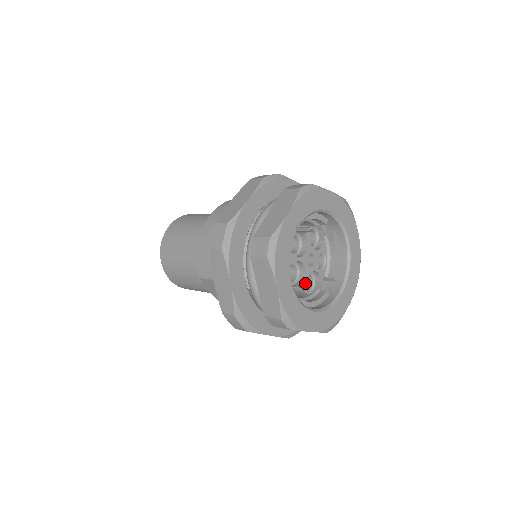
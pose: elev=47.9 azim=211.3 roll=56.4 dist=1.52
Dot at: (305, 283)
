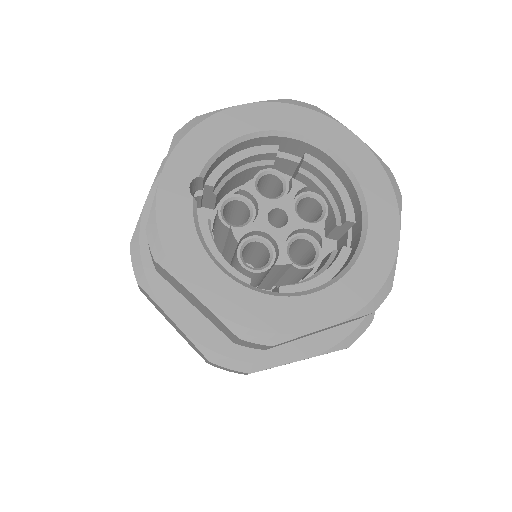
Dot at: (284, 257)
